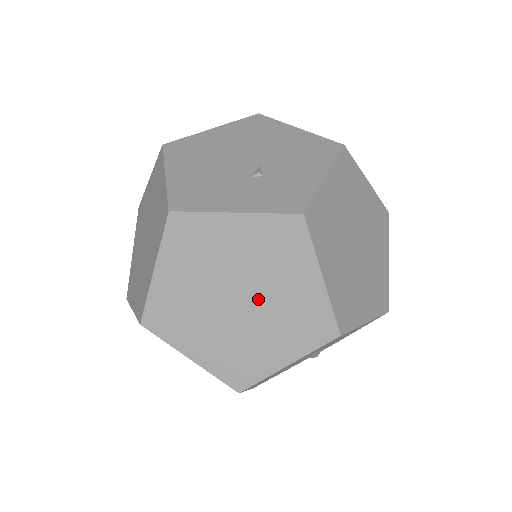
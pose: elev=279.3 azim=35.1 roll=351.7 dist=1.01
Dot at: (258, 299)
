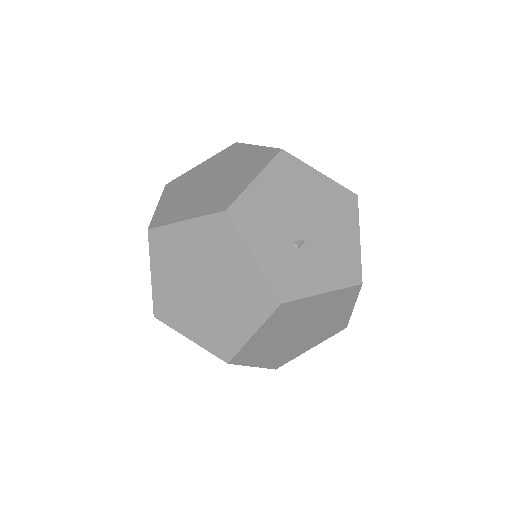
Dot at: (214, 300)
